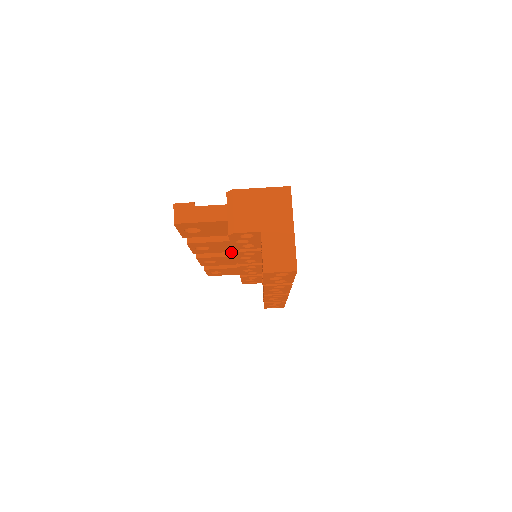
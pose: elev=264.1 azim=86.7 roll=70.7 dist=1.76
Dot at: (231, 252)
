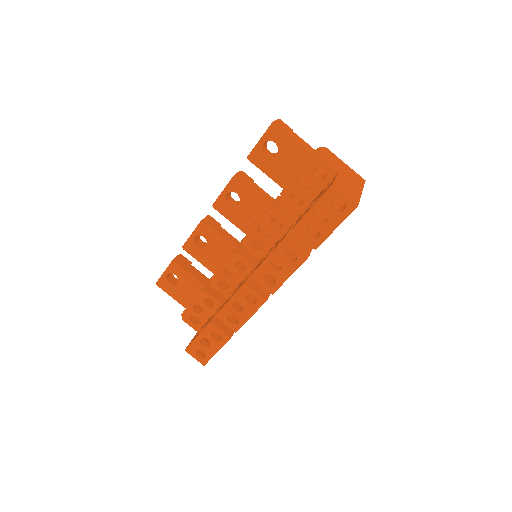
Dot at: (233, 242)
